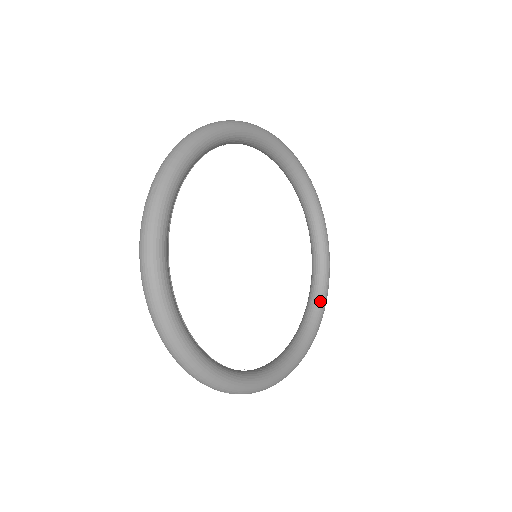
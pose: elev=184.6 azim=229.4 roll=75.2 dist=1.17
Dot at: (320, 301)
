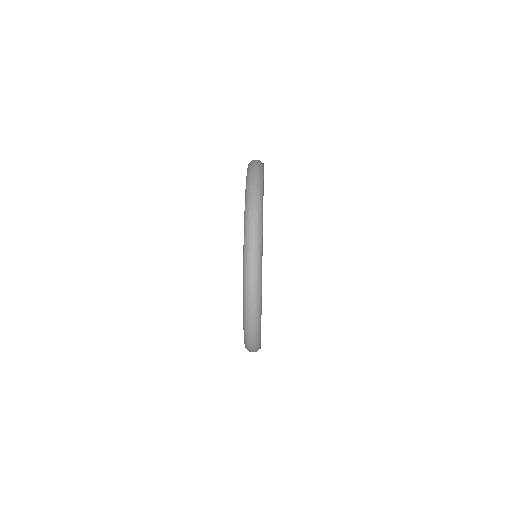
Dot at: occluded
